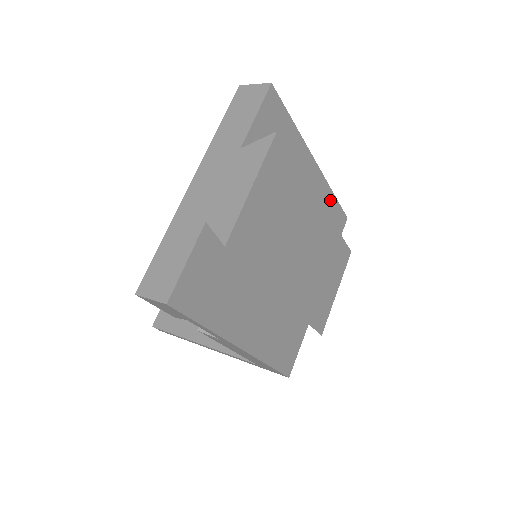
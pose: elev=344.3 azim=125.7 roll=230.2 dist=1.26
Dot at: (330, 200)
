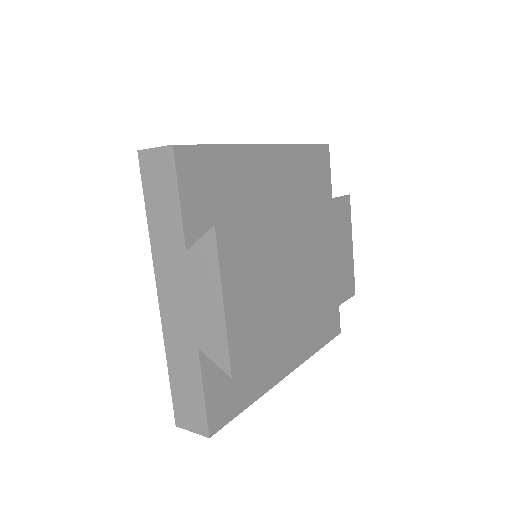
Dot at: (302, 155)
